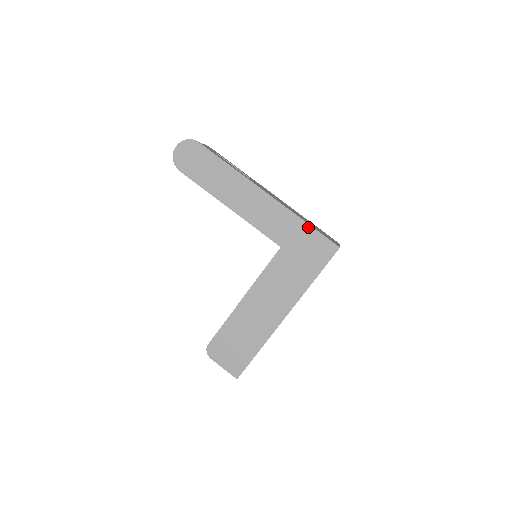
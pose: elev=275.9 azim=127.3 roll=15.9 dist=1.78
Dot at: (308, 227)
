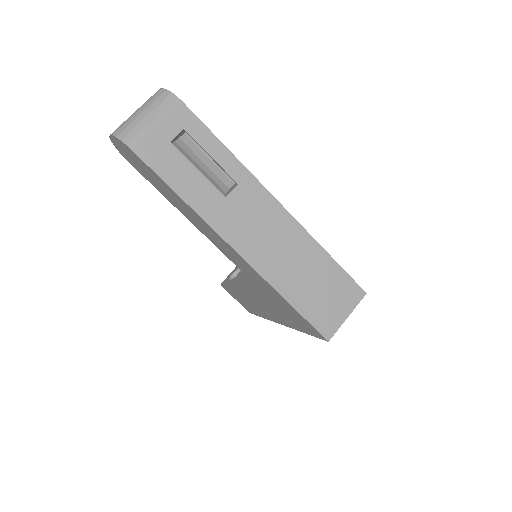
Dot at: (290, 305)
